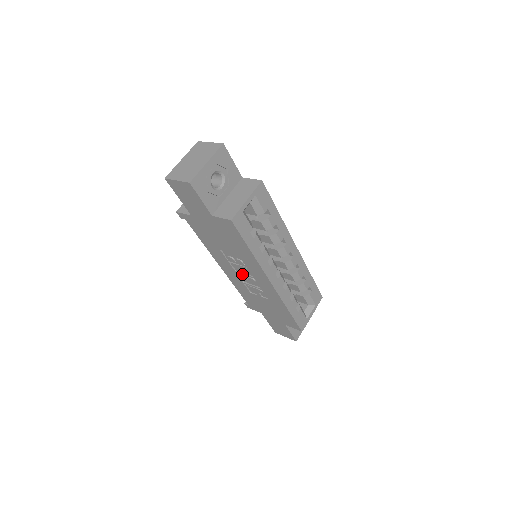
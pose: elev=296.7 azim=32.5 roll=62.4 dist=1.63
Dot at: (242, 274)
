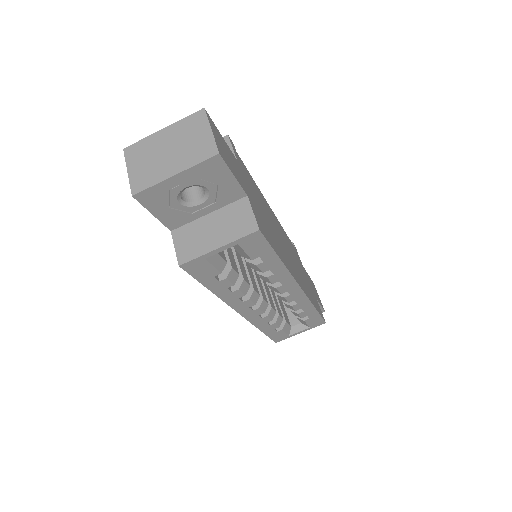
Dot at: occluded
